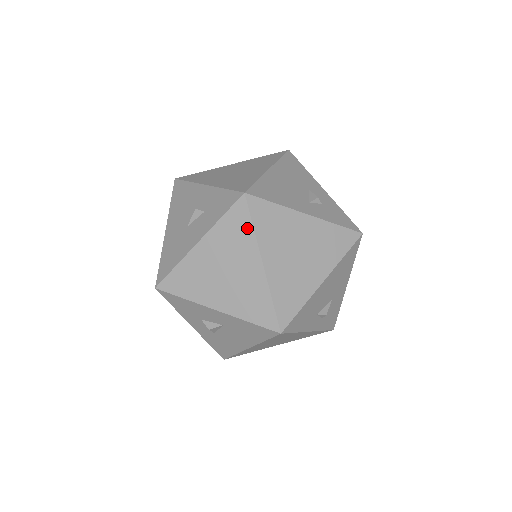
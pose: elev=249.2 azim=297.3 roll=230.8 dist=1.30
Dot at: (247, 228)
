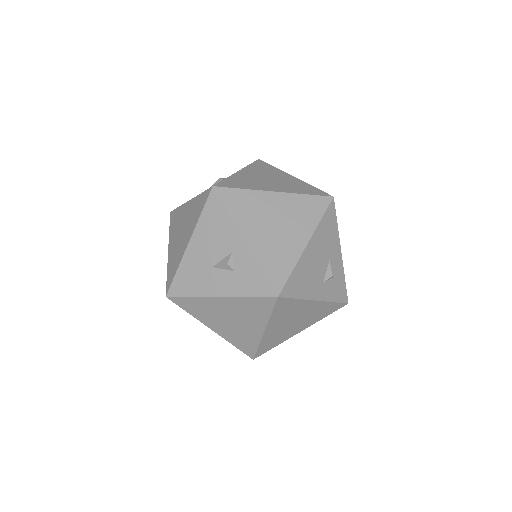
Dot at: (266, 312)
